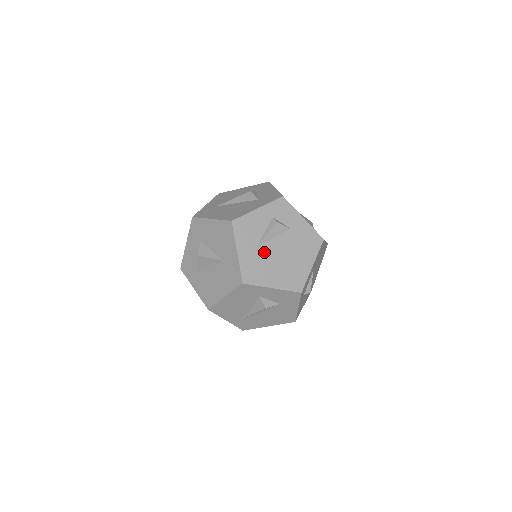
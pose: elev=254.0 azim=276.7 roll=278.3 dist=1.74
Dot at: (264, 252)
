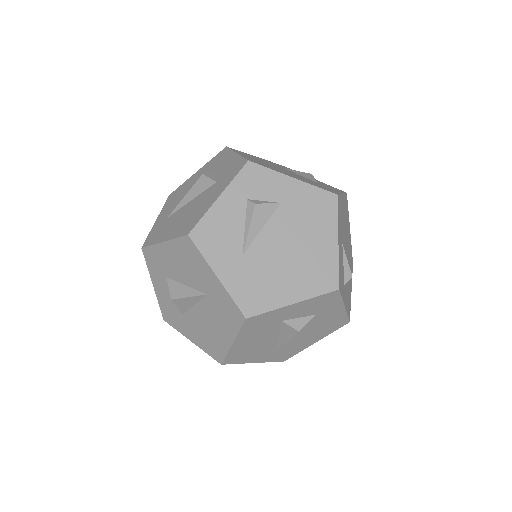
Dot at: (257, 257)
